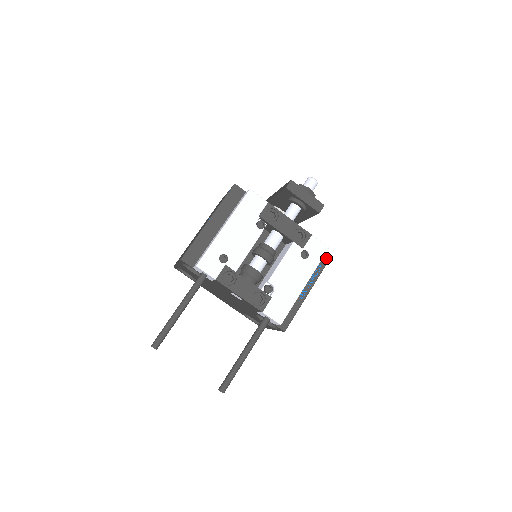
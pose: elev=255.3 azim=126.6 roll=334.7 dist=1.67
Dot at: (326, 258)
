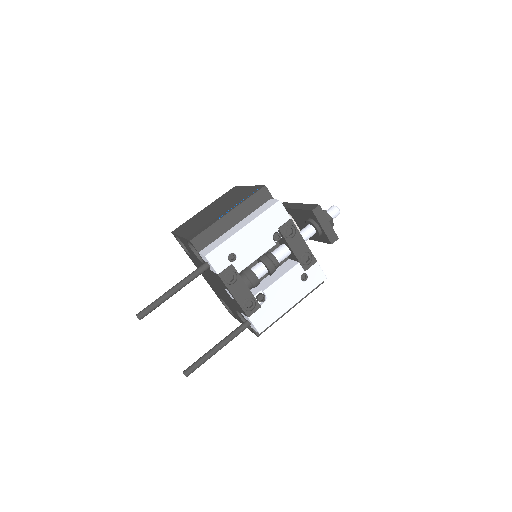
Dot at: occluded
